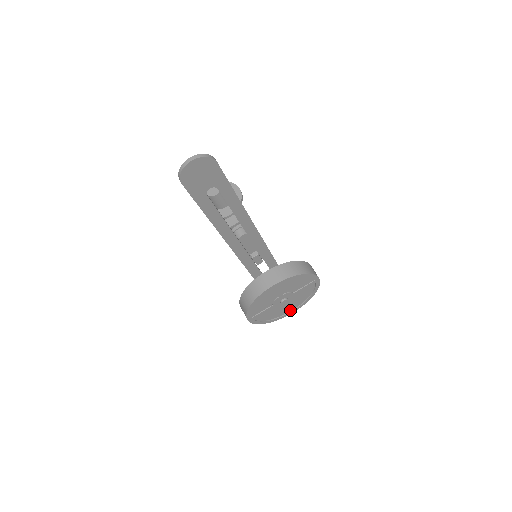
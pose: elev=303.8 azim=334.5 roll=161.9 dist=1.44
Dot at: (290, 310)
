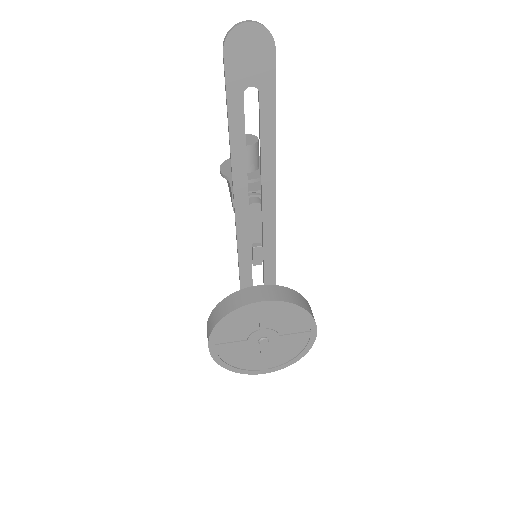
Dot at: (263, 366)
